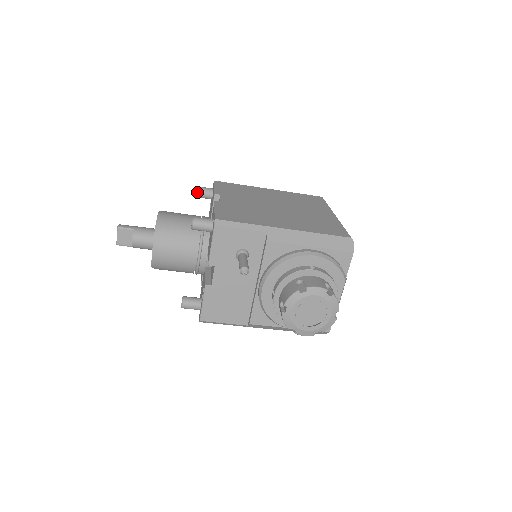
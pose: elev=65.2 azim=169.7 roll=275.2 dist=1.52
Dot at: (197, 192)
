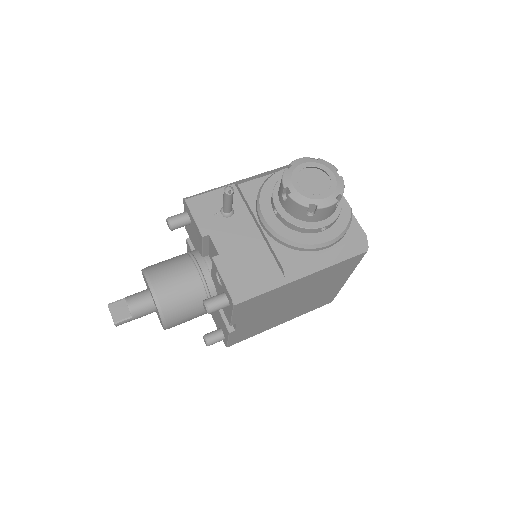
Dot at: occluded
